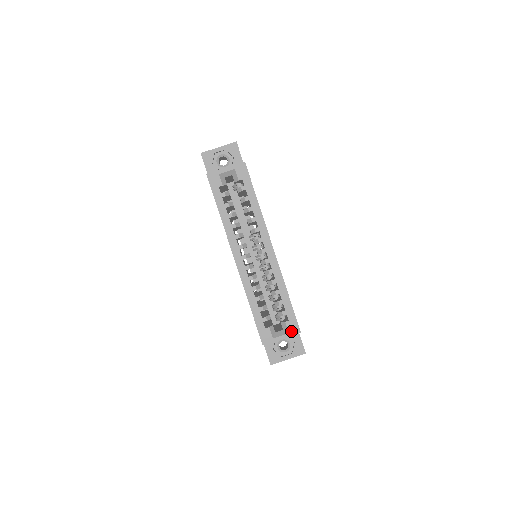
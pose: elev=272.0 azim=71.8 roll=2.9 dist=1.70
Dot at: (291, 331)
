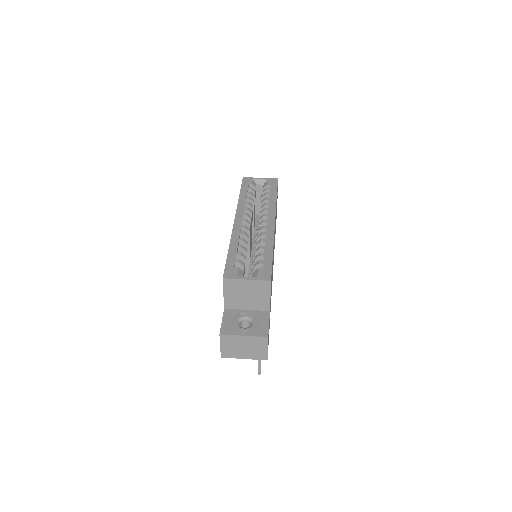
Dot at: (261, 276)
